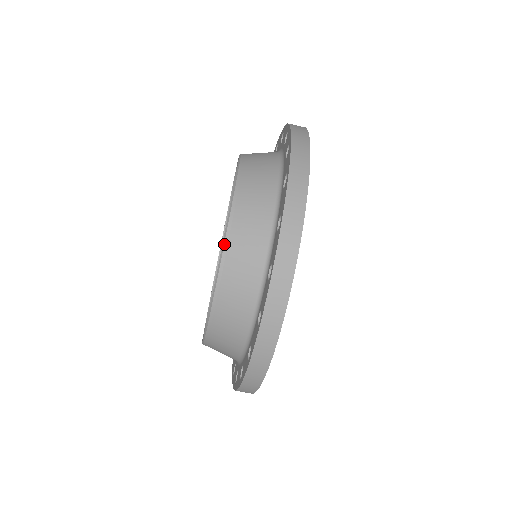
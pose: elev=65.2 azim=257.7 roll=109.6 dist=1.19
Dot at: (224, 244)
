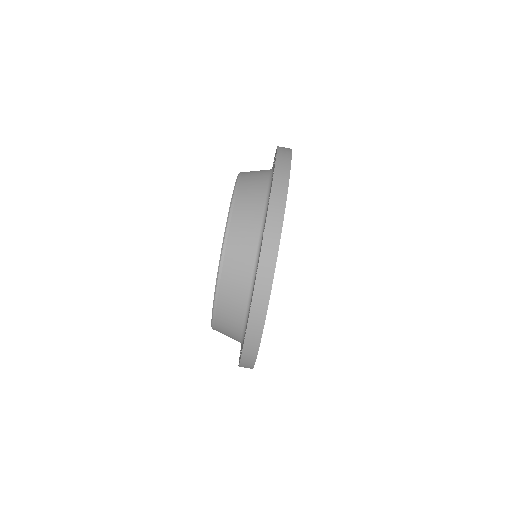
Dot at: (222, 249)
